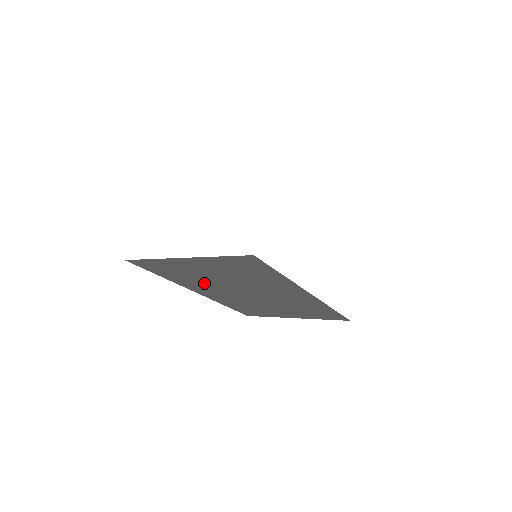
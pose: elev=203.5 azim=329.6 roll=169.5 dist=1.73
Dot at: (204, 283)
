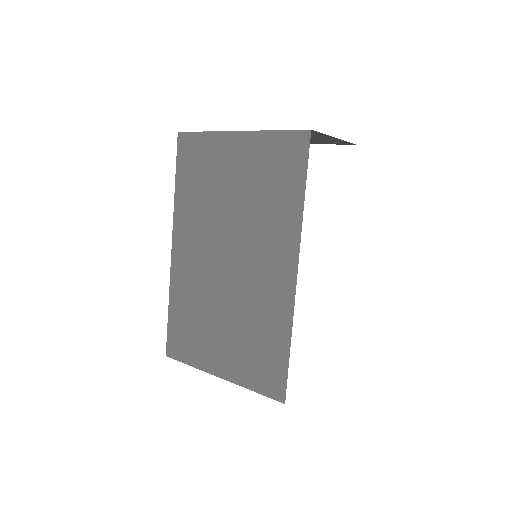
Dot at: (203, 214)
